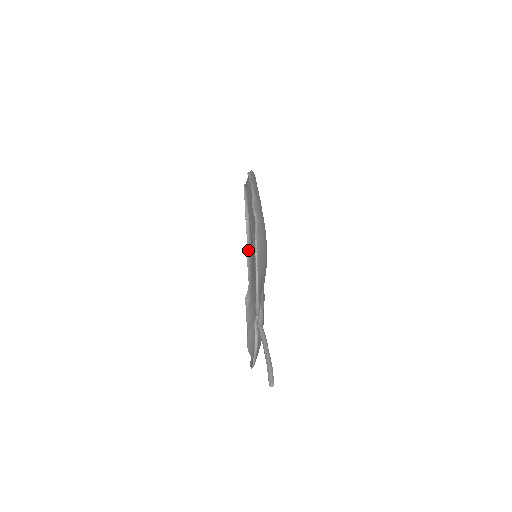
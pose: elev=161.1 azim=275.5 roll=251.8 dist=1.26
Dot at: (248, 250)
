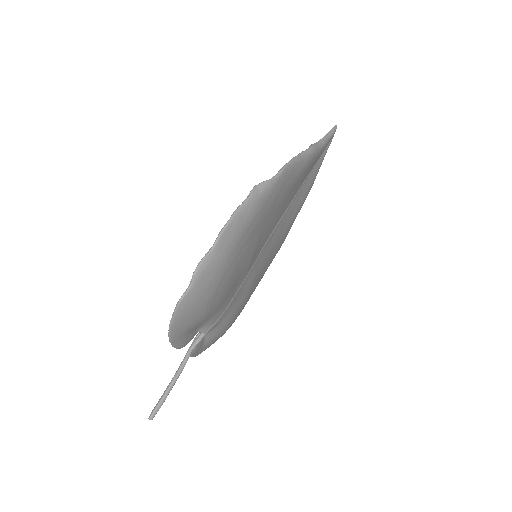
Dot at: occluded
